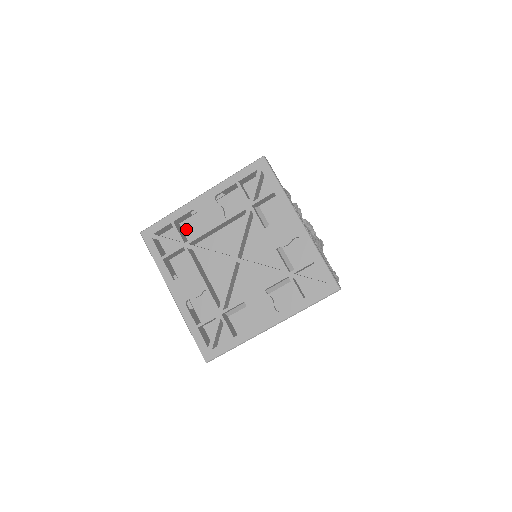
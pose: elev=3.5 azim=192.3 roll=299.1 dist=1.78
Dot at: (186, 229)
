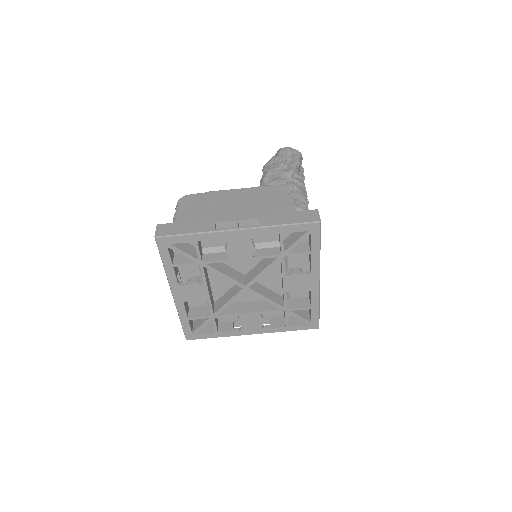
Dot at: occluded
